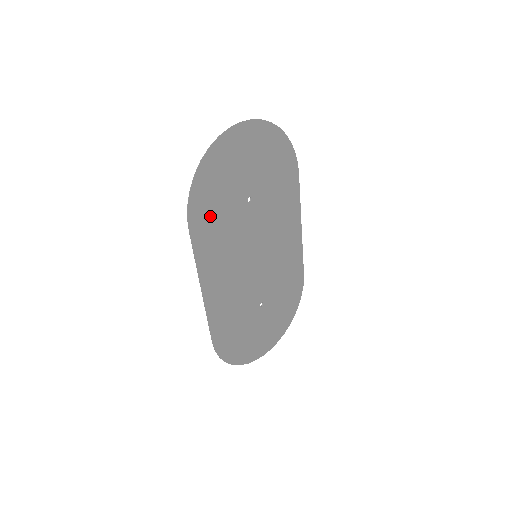
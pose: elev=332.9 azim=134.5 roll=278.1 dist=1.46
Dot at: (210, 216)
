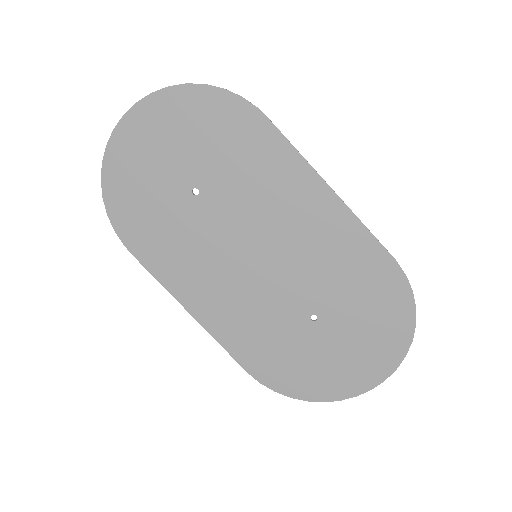
Dot at: (149, 231)
